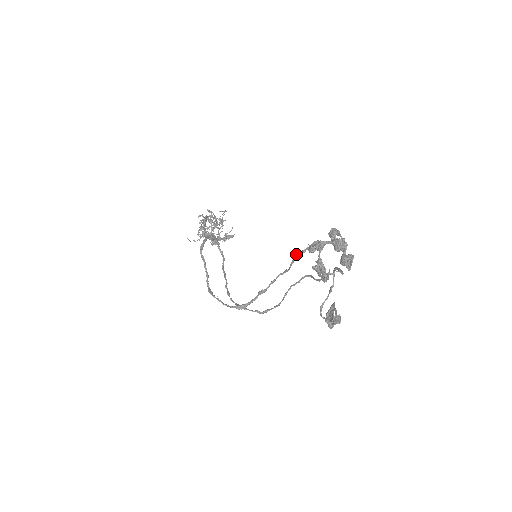
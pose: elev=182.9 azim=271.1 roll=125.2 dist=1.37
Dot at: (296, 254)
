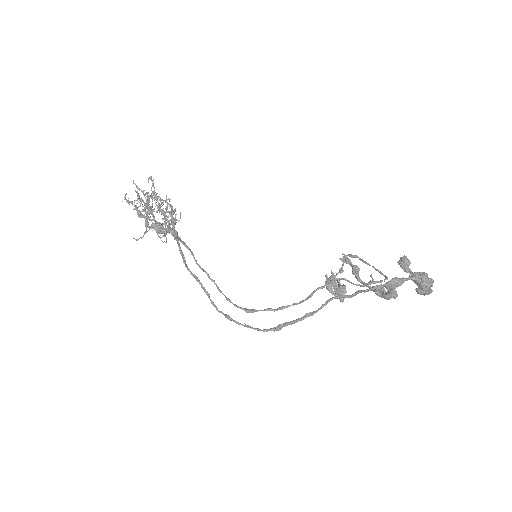
Dot at: (368, 290)
